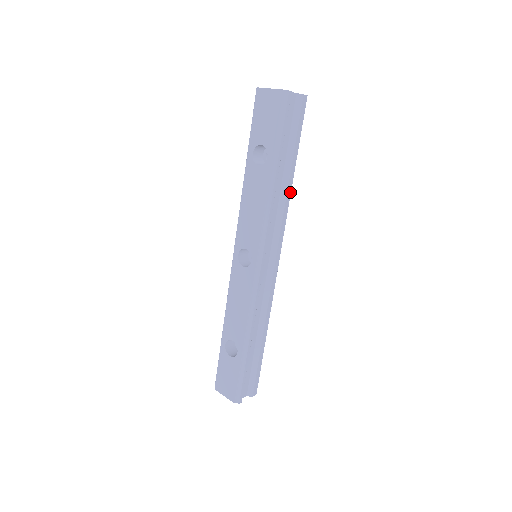
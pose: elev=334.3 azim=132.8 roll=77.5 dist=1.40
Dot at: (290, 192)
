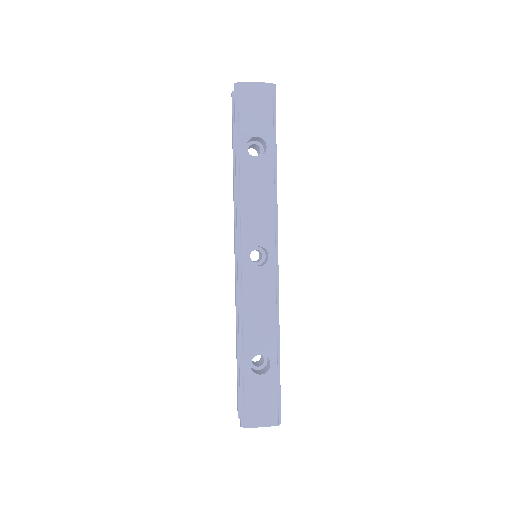
Dot at: occluded
